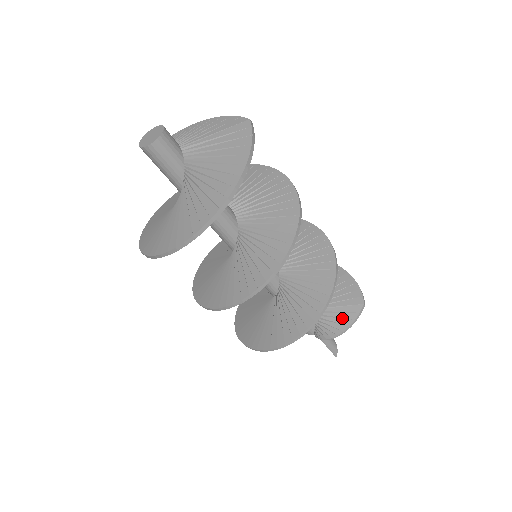
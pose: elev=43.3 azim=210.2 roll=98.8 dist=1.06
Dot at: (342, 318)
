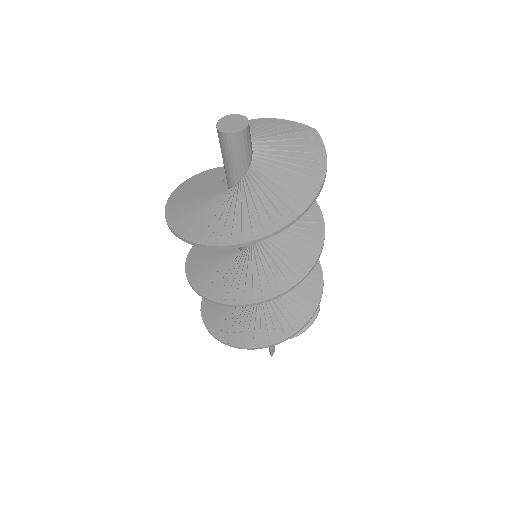
Dot at: occluded
